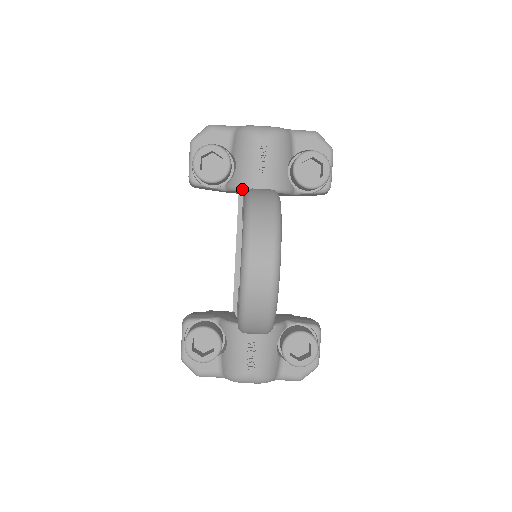
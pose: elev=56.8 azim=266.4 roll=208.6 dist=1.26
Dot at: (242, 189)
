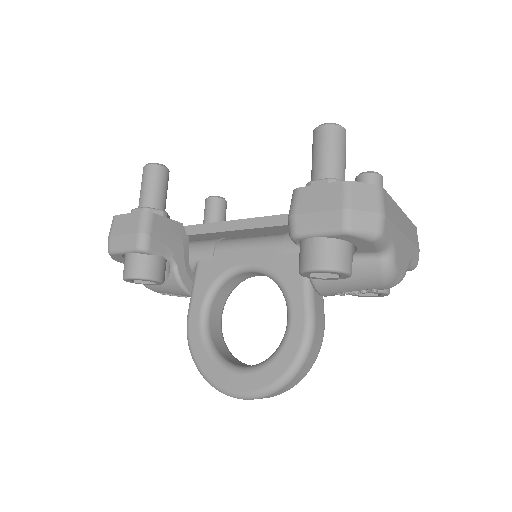
Dot at: (313, 286)
